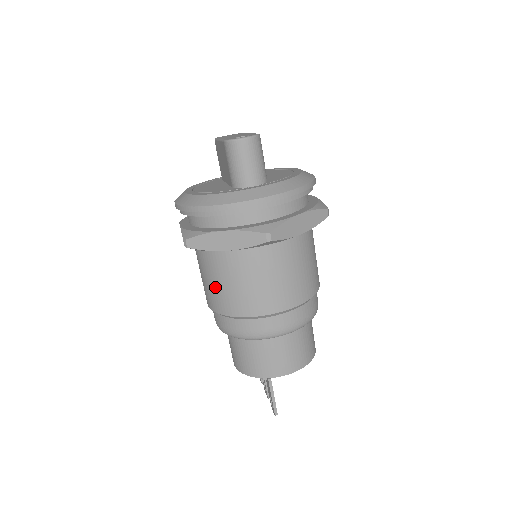
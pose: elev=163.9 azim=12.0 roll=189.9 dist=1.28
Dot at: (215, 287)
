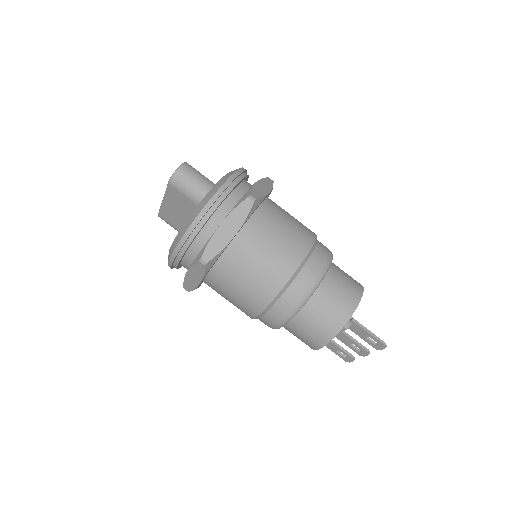
Dot at: (251, 282)
